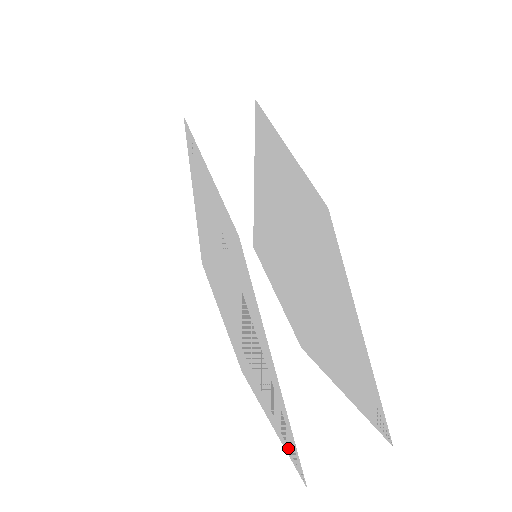
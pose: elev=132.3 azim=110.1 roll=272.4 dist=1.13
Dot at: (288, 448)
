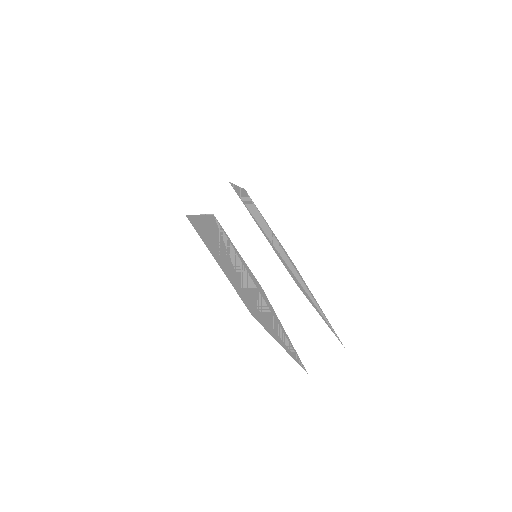
Dot at: (297, 355)
